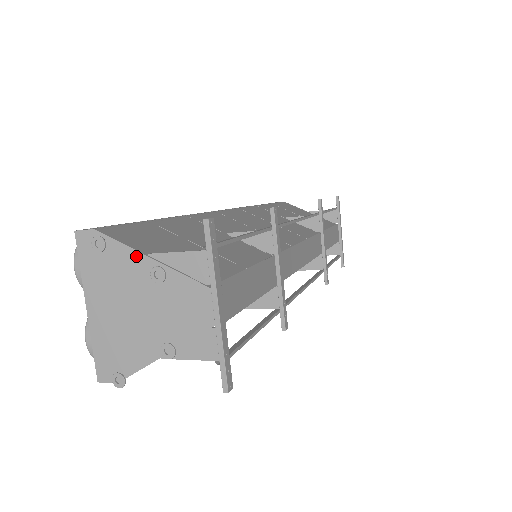
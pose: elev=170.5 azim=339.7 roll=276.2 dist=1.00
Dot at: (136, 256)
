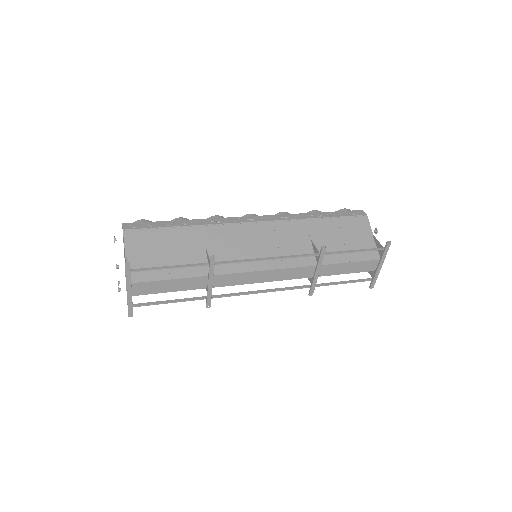
Dot at: (125, 251)
